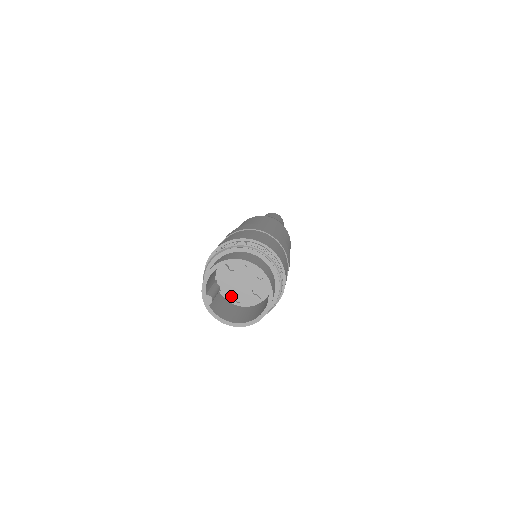
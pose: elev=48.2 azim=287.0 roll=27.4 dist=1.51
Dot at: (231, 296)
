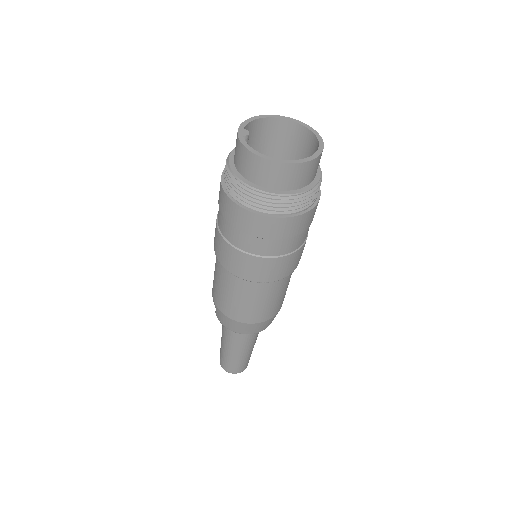
Dot at: occluded
